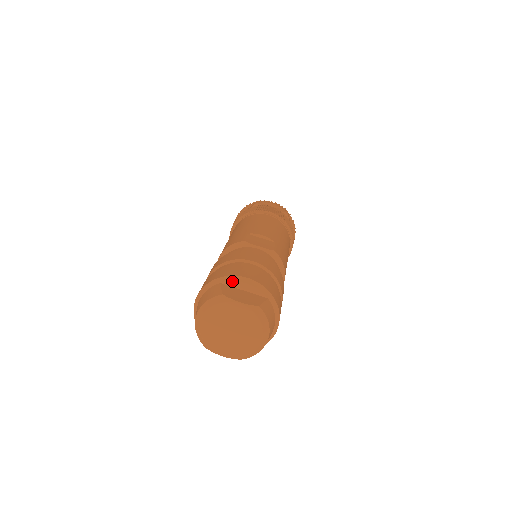
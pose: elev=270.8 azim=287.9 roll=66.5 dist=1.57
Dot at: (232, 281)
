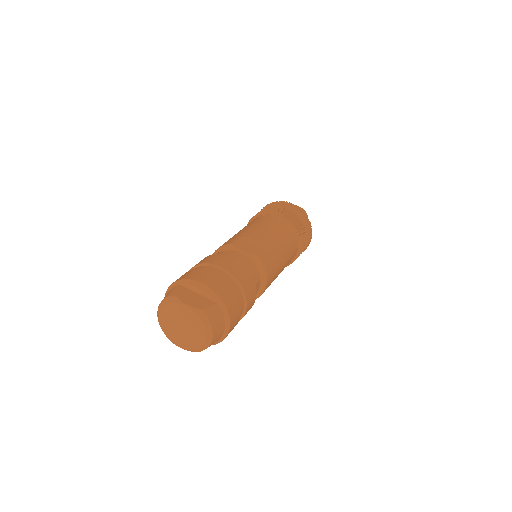
Dot at: (189, 284)
